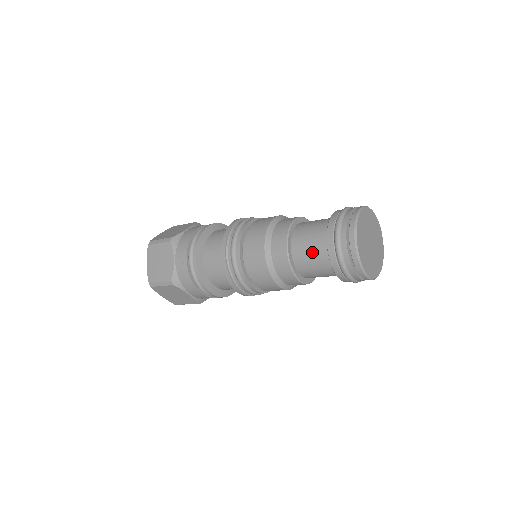
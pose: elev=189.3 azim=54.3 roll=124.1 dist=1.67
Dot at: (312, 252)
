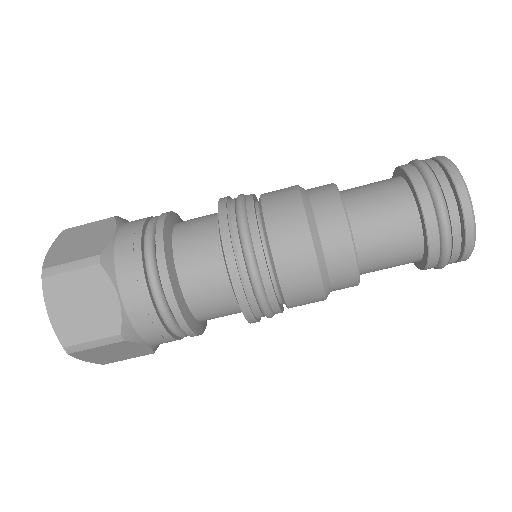
Dot at: occluded
